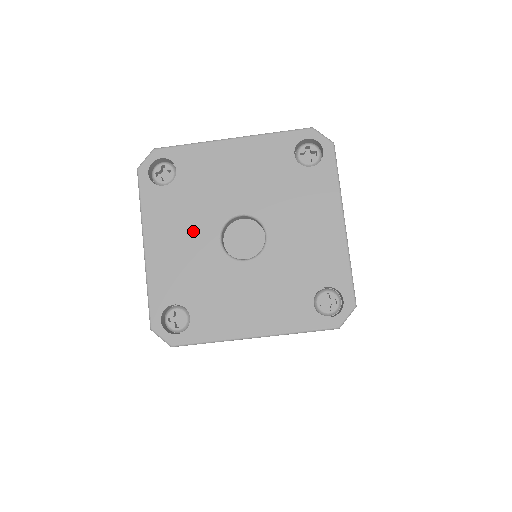
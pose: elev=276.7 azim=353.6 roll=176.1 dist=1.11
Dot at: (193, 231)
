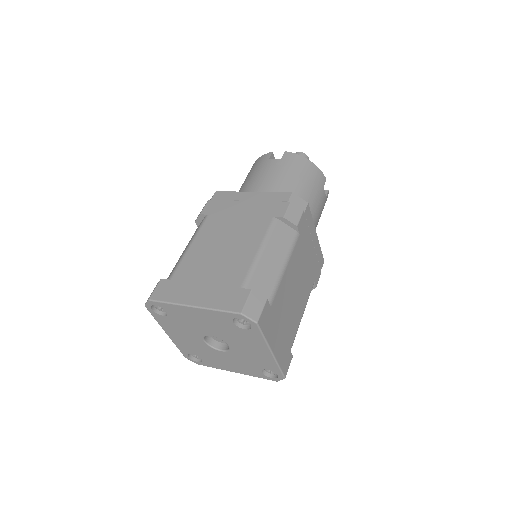
Dot at: (188, 335)
